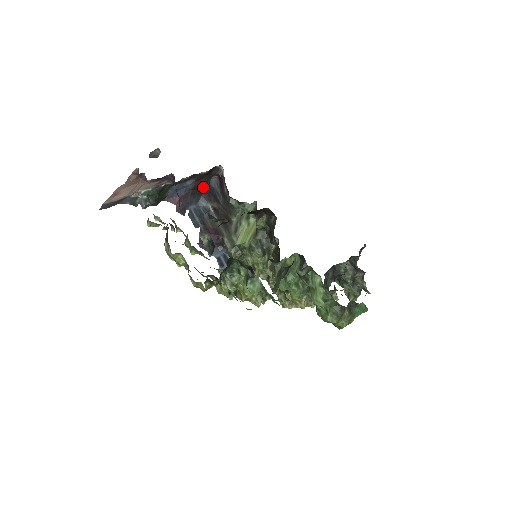
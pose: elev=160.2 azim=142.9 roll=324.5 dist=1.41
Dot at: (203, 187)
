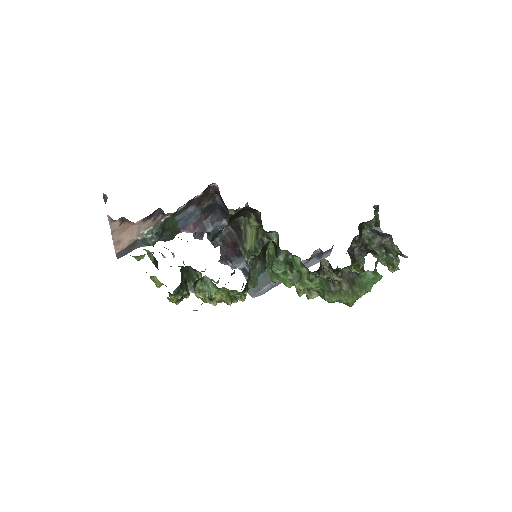
Dot at: (215, 208)
